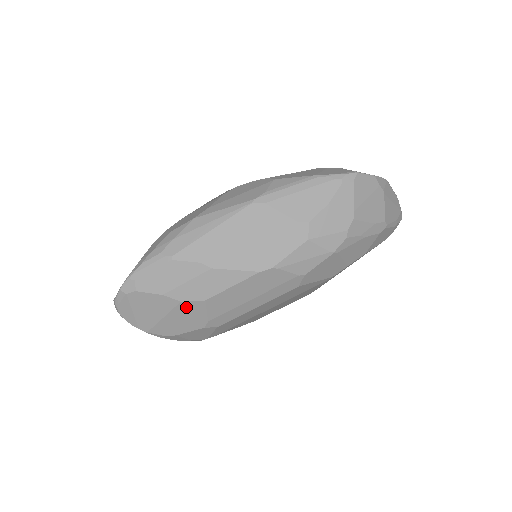
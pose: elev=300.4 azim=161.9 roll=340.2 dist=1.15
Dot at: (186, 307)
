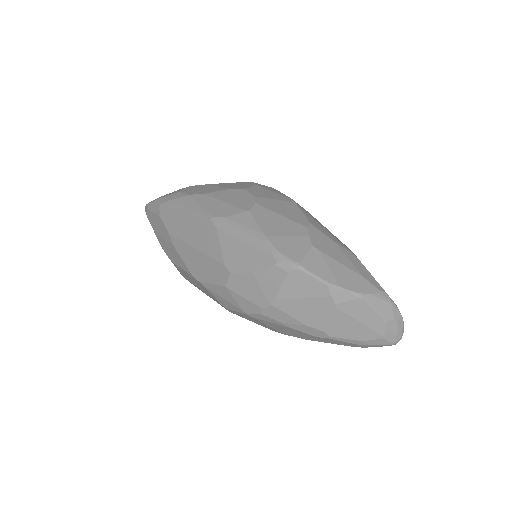
Dot at: occluded
